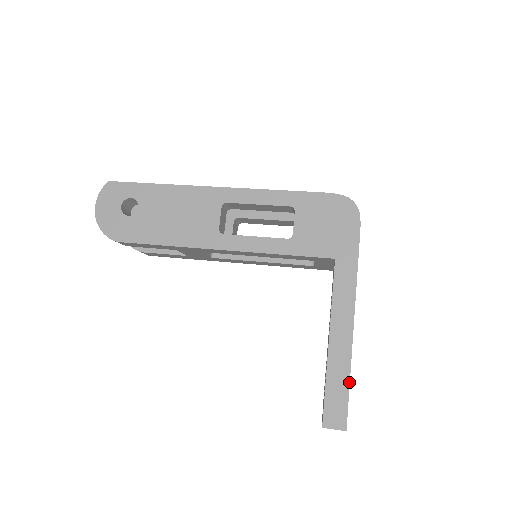
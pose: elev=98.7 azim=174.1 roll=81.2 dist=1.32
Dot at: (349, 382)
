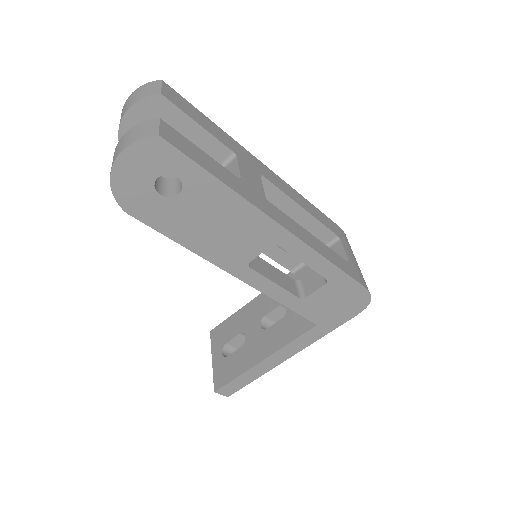
Dot at: occluded
